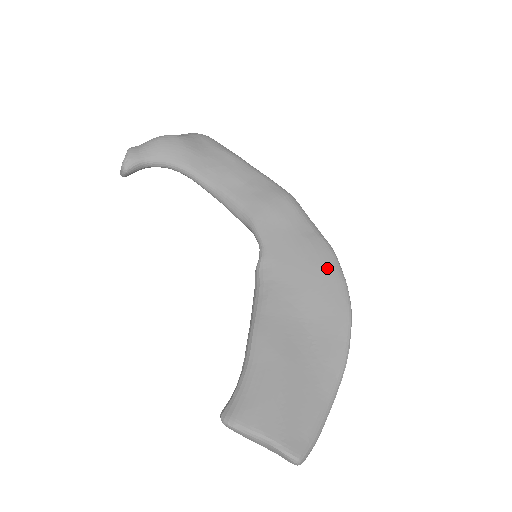
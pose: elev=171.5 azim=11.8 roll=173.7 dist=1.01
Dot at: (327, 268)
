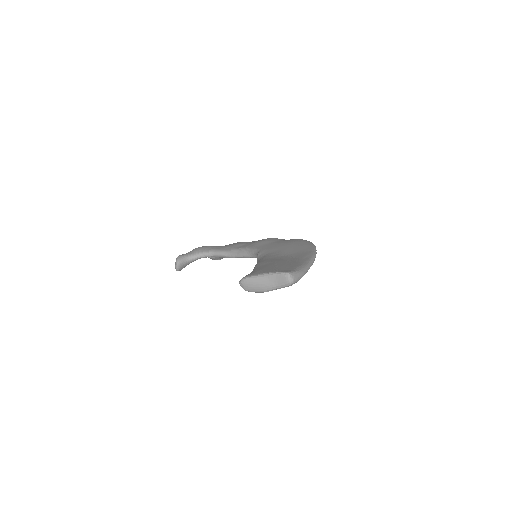
Dot at: (297, 241)
